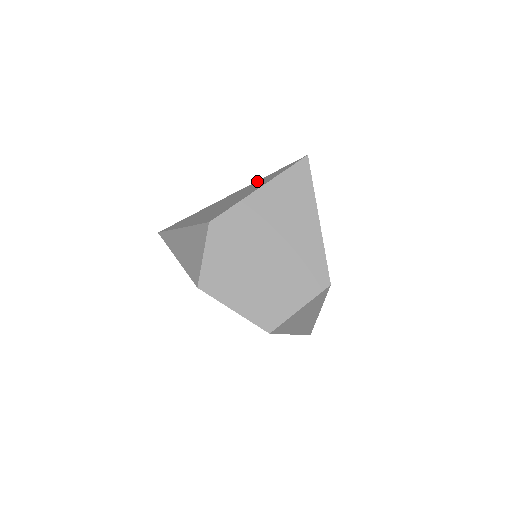
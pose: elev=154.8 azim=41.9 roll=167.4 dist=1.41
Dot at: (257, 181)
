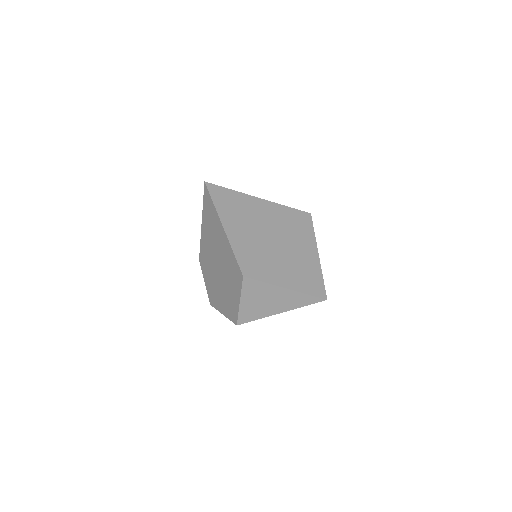
Dot at: occluded
